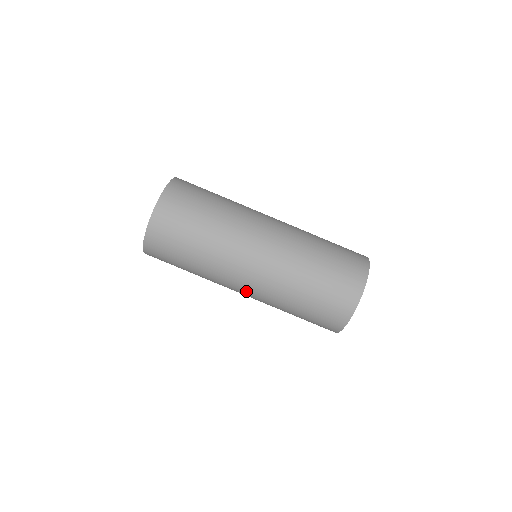
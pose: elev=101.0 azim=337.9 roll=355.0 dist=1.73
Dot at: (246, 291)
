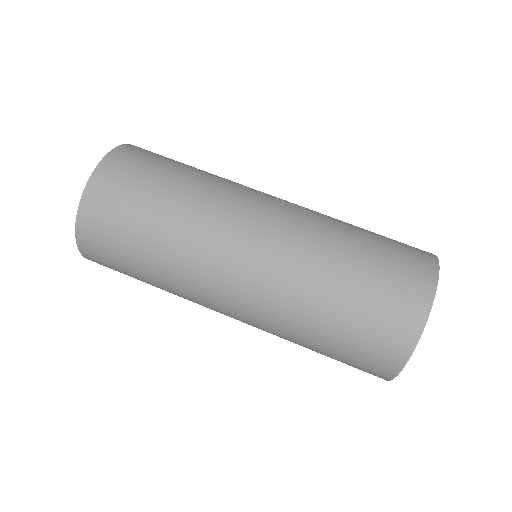
Dot at: occluded
